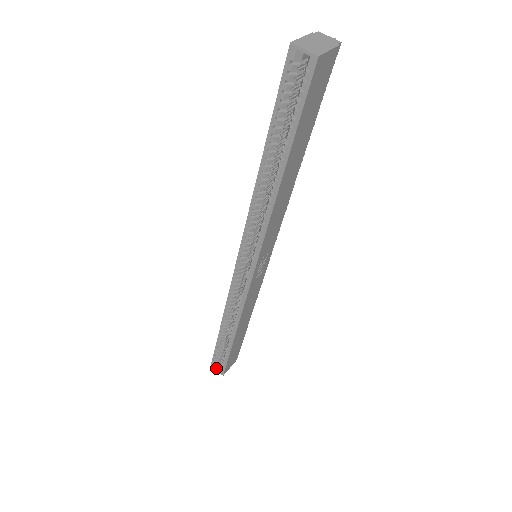
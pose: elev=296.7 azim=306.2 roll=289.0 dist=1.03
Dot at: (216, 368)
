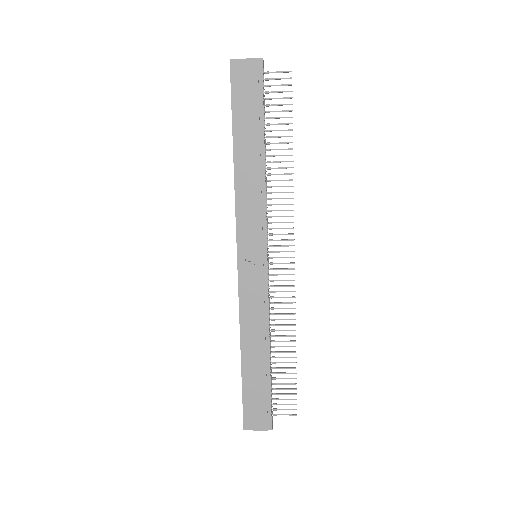
Dot at: occluded
